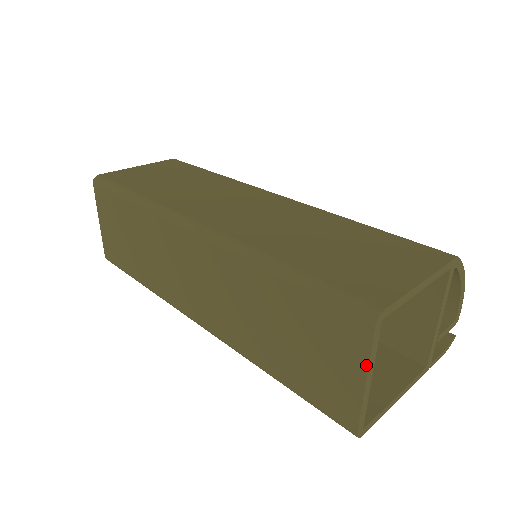
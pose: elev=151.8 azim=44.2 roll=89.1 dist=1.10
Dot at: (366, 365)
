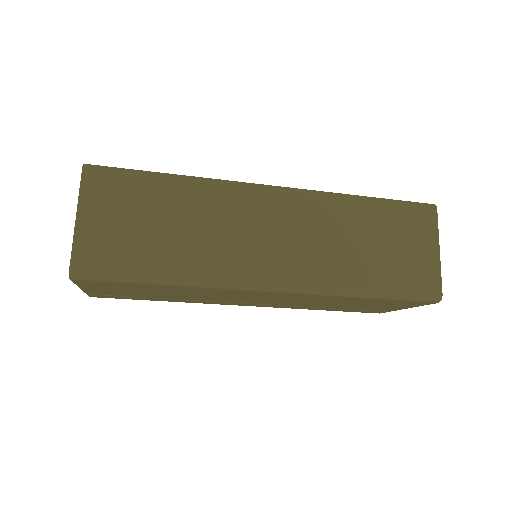
Dot at: (438, 237)
